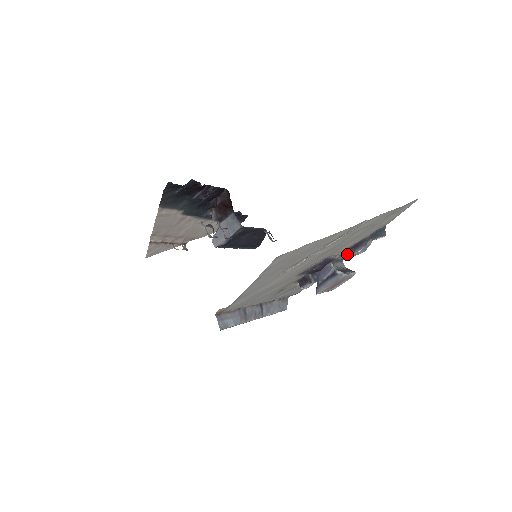
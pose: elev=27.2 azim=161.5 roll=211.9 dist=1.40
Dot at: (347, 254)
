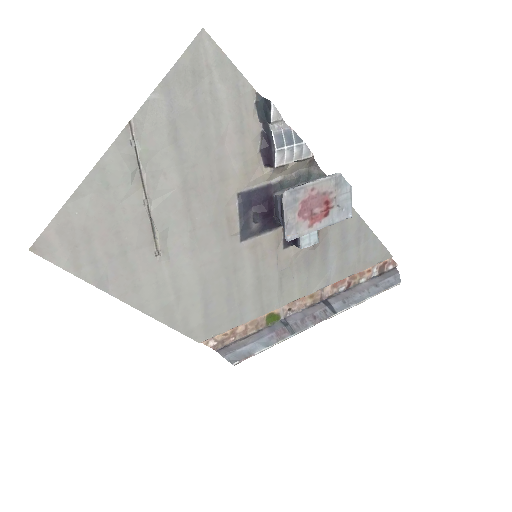
Dot at: (272, 167)
